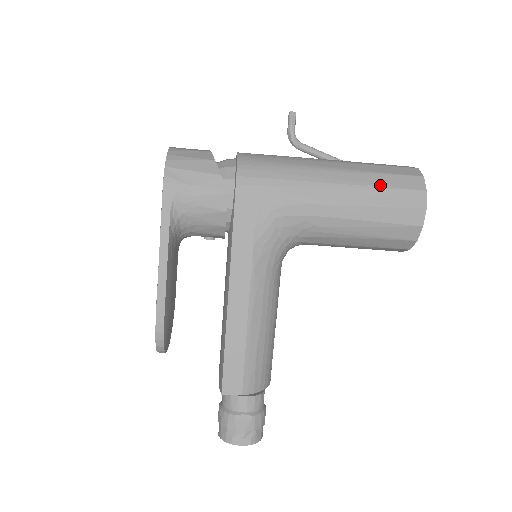
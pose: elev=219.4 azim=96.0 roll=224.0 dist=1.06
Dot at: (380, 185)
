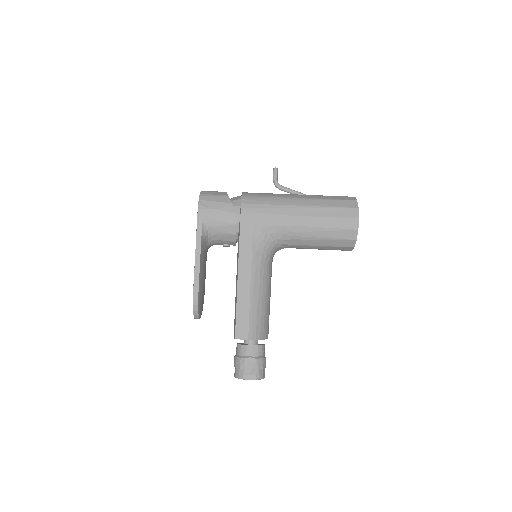
Dot at: (329, 206)
